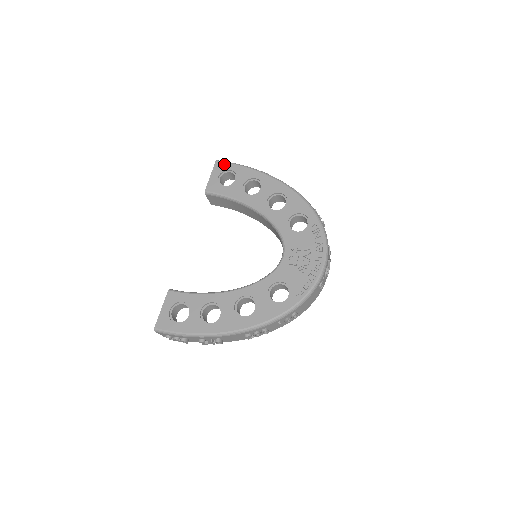
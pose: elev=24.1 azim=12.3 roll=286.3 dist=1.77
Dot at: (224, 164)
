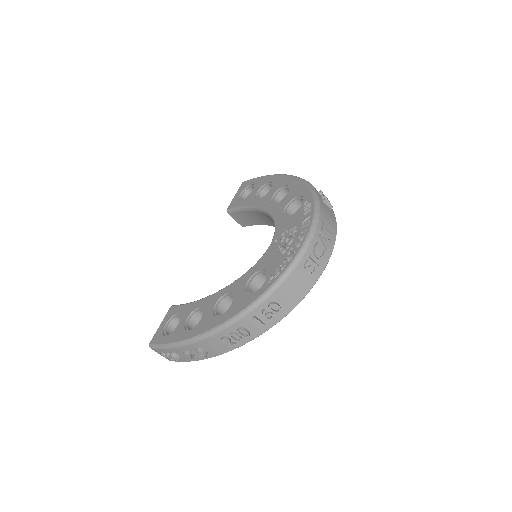
Dot at: (248, 181)
